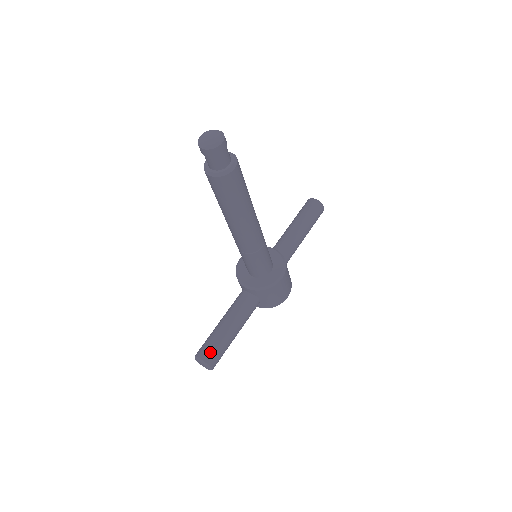
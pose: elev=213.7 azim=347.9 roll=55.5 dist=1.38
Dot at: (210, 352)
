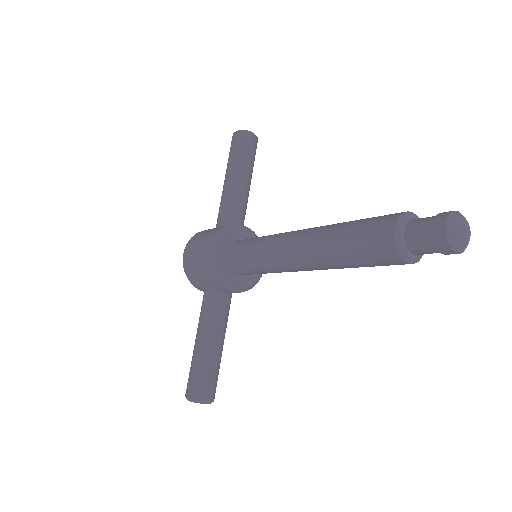
Dot at: (214, 387)
